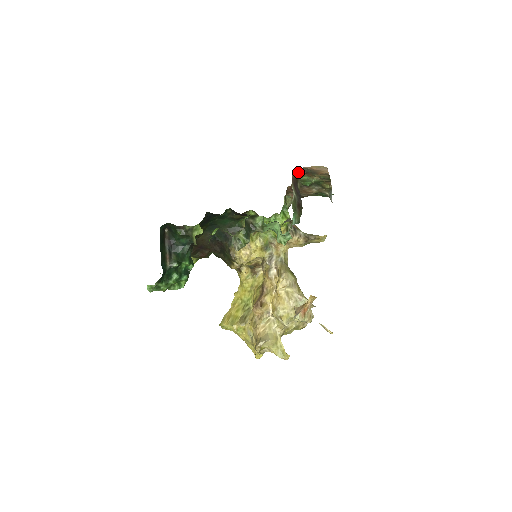
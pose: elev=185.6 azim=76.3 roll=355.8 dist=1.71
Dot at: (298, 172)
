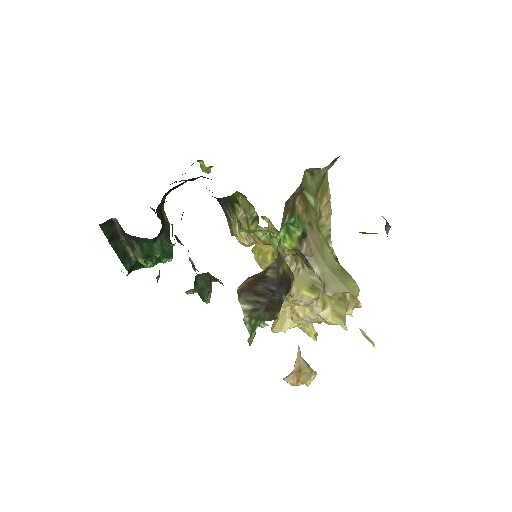
Dot at: (255, 274)
